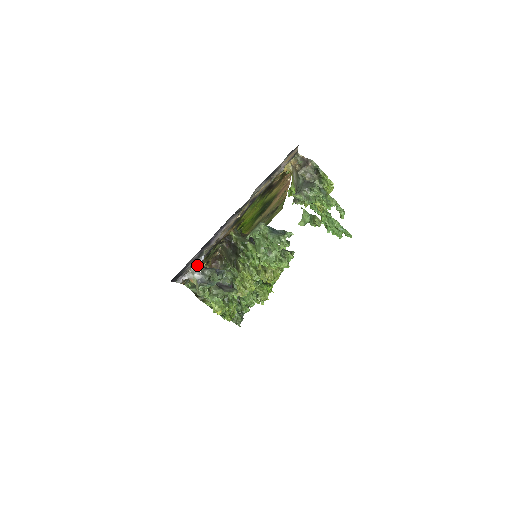
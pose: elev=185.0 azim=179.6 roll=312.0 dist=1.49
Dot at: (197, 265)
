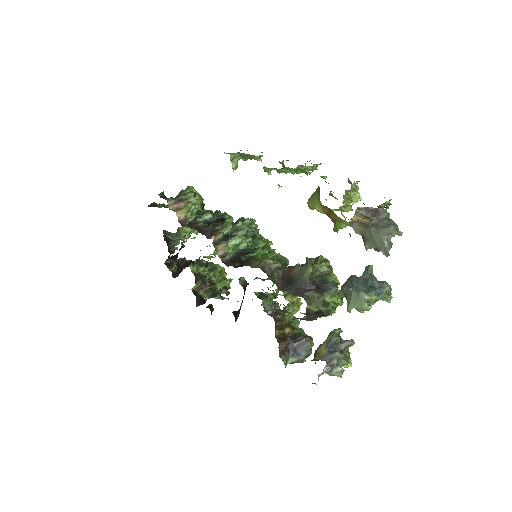
Dot at: (325, 367)
